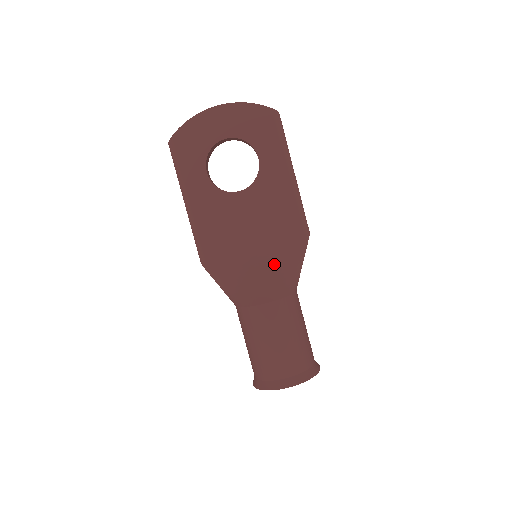
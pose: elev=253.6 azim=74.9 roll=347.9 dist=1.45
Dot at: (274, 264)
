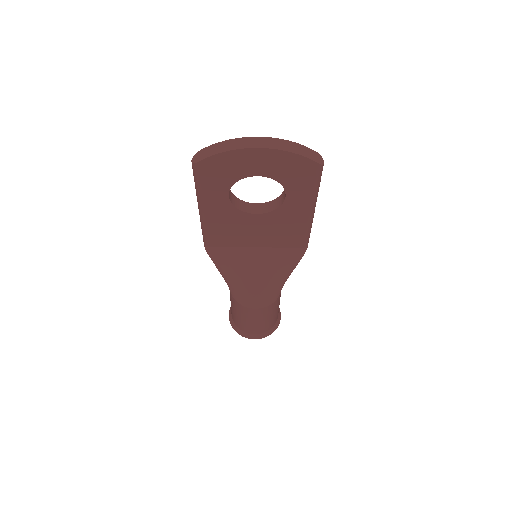
Dot at: (270, 271)
